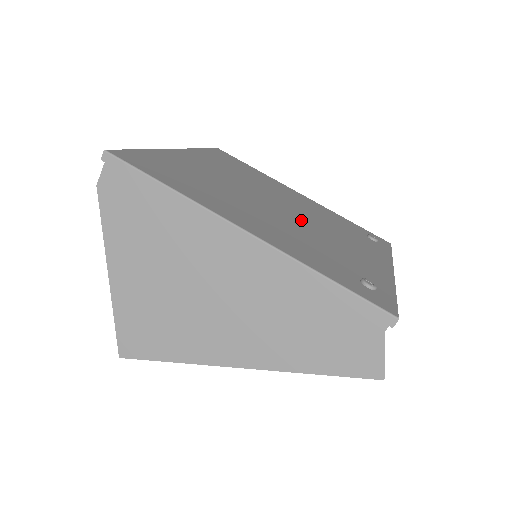
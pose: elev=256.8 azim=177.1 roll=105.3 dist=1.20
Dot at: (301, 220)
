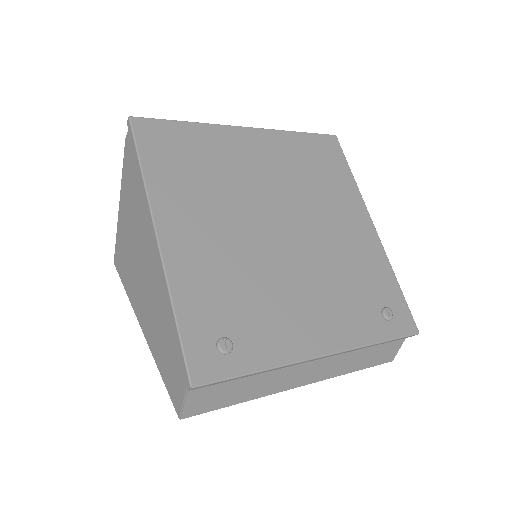
Dot at: (284, 252)
